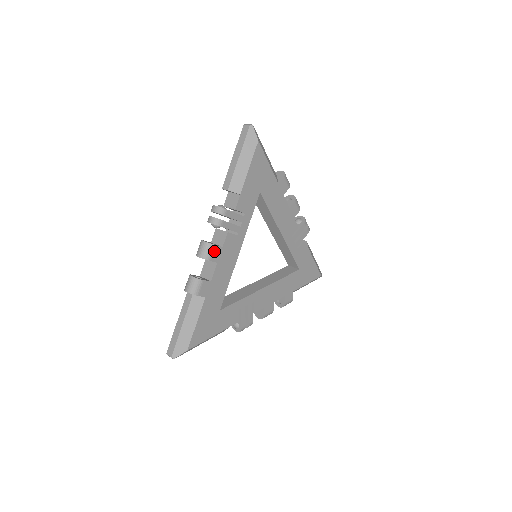
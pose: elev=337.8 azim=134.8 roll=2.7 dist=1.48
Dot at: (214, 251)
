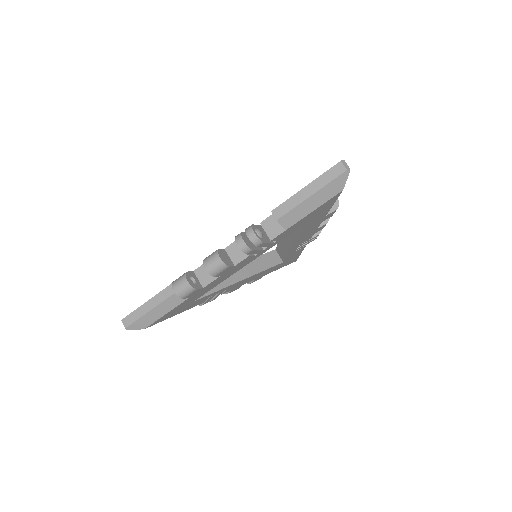
Dot at: (225, 270)
